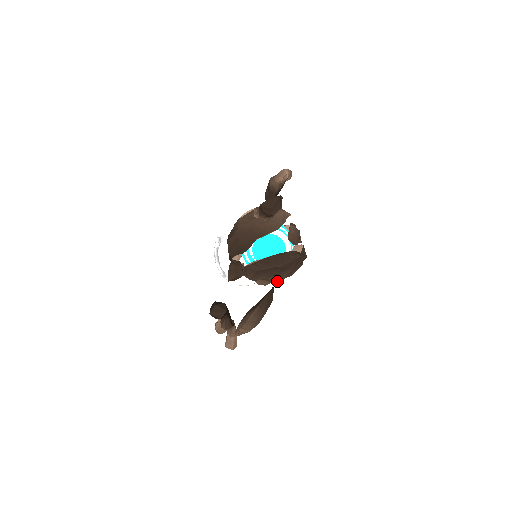
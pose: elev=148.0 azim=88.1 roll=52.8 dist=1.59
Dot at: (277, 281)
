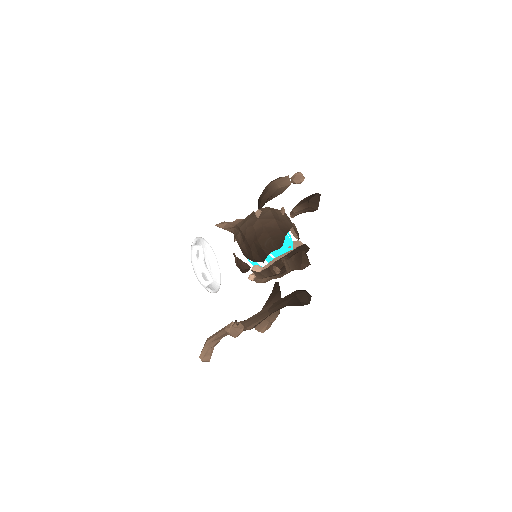
Dot at: (283, 275)
